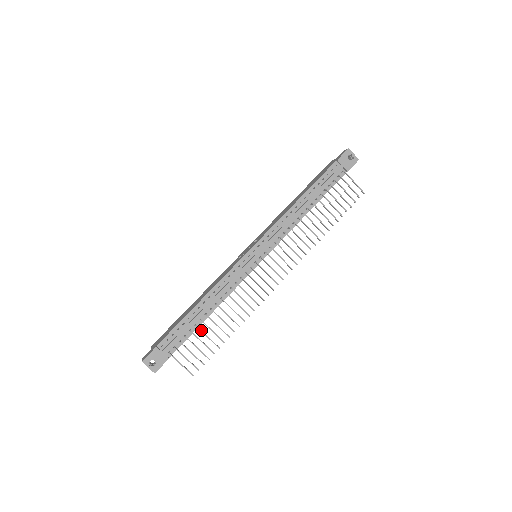
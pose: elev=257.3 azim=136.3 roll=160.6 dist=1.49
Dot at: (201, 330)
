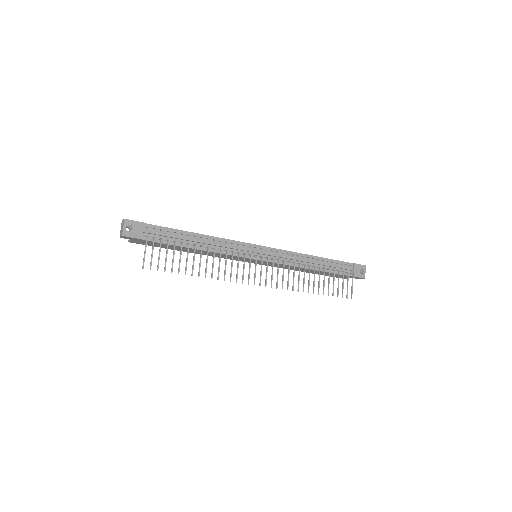
Dot at: occluded
